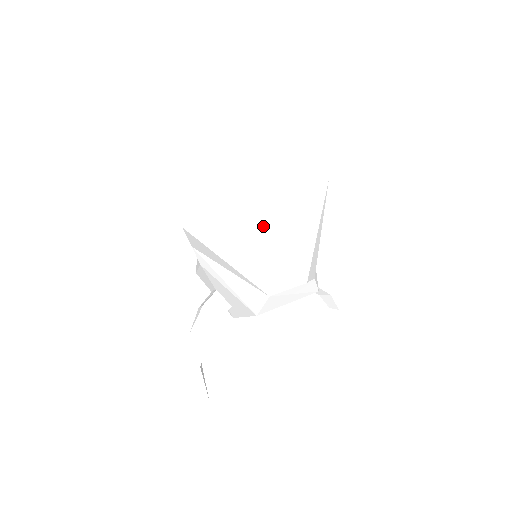
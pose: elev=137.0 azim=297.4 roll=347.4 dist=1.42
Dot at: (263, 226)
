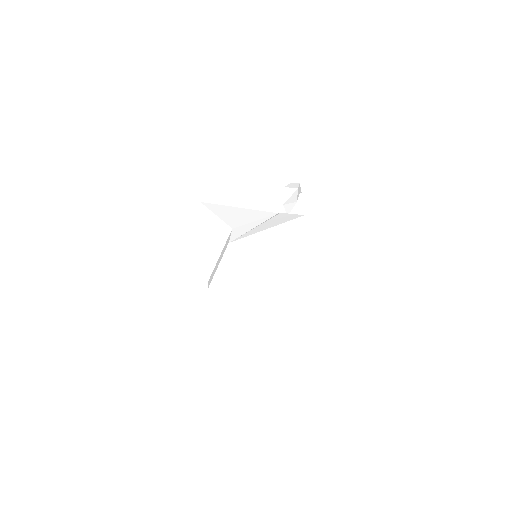
Dot at: (292, 296)
